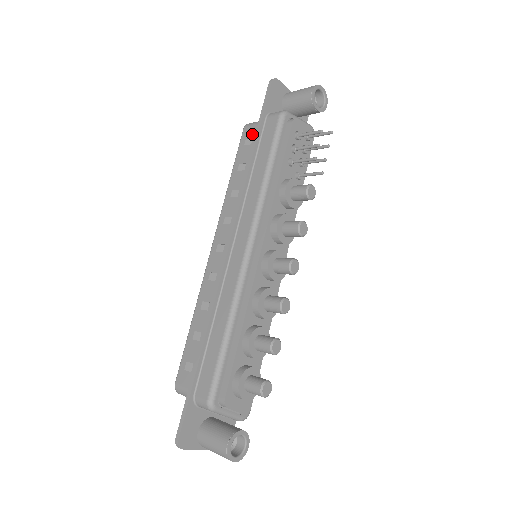
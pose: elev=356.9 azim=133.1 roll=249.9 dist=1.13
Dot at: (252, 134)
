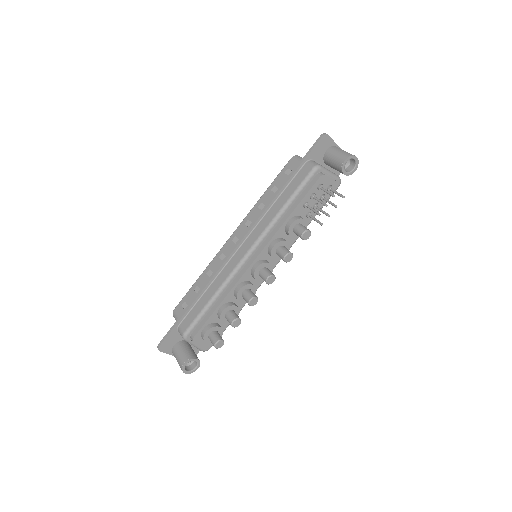
Dot at: (293, 168)
